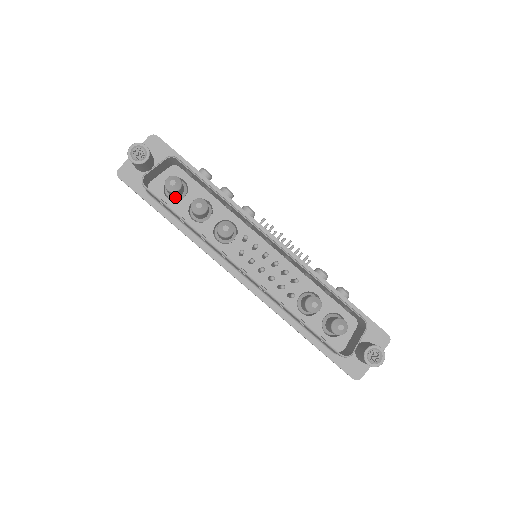
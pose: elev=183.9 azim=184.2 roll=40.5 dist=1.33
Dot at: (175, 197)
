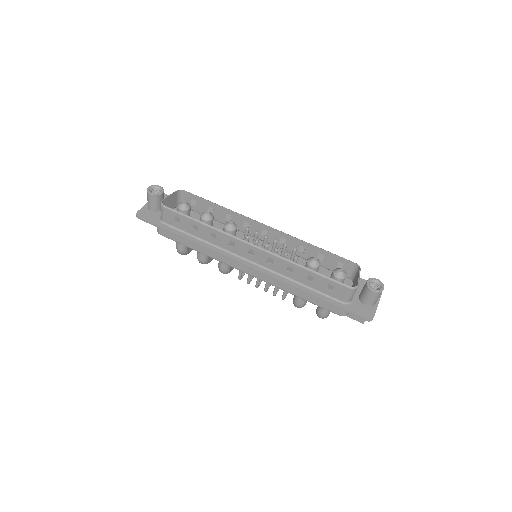
Dot at: occluded
